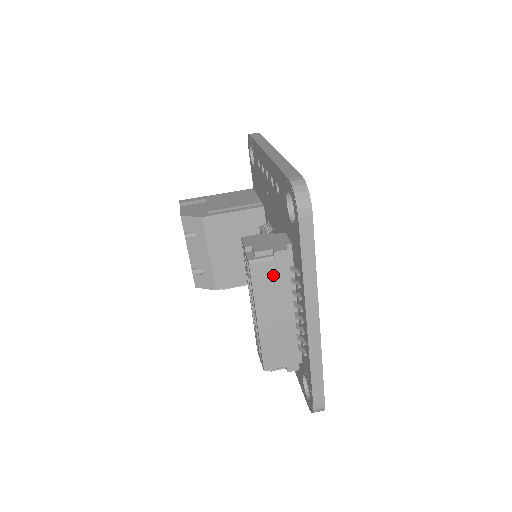
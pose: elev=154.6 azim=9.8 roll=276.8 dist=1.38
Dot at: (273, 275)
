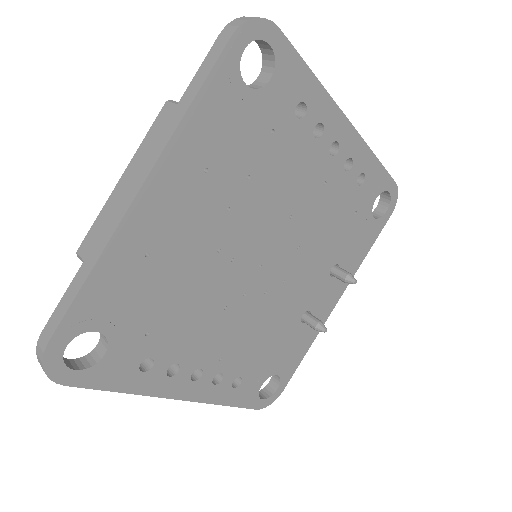
Dot at: occluded
